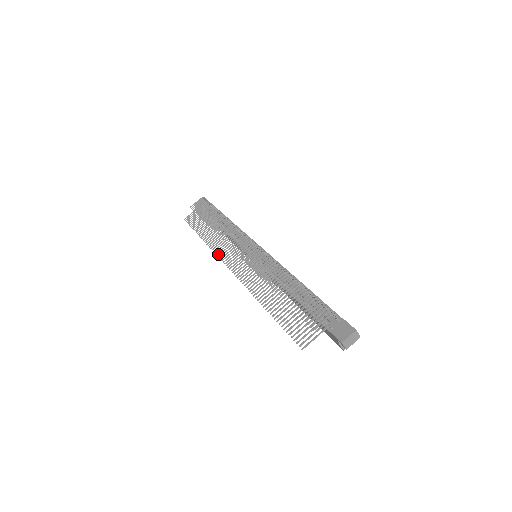
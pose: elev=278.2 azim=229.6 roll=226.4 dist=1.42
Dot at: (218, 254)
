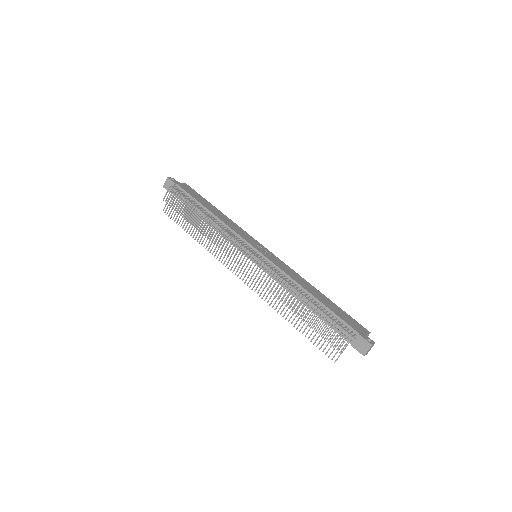
Dot at: (221, 261)
